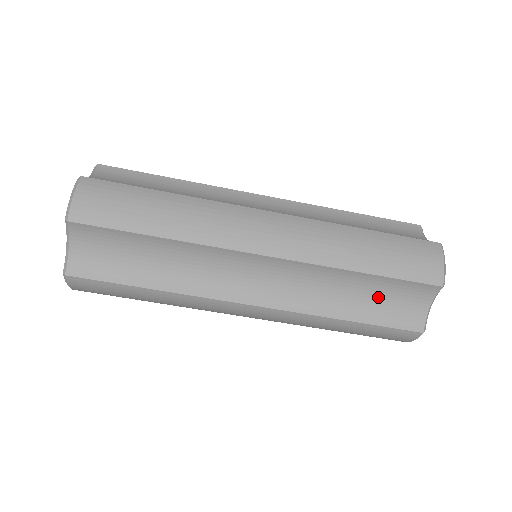
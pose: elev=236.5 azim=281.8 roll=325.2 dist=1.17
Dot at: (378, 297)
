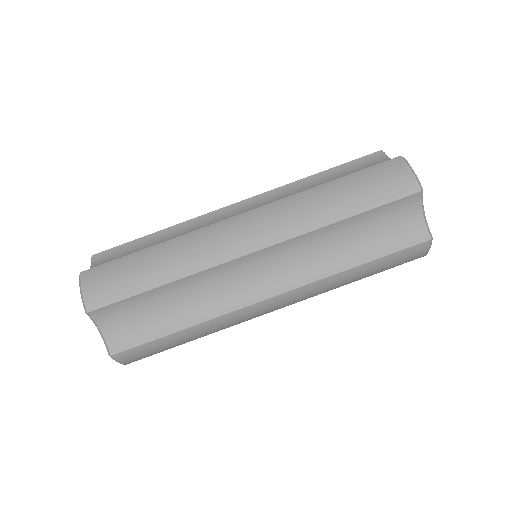
Dot at: (372, 232)
